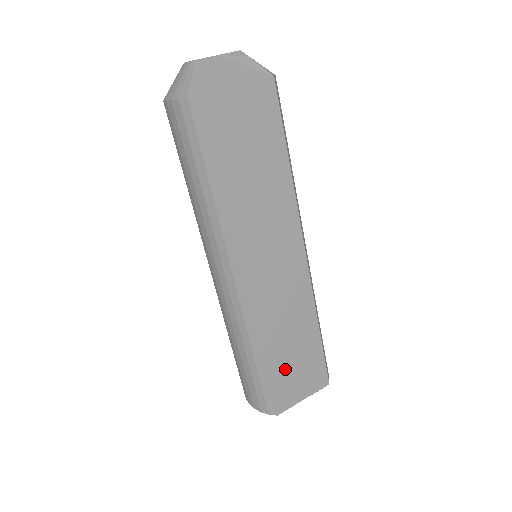
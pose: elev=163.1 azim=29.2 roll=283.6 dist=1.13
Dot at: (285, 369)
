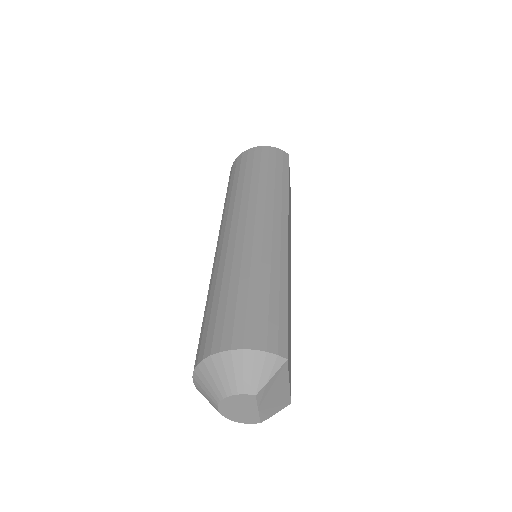
Dot at: occluded
